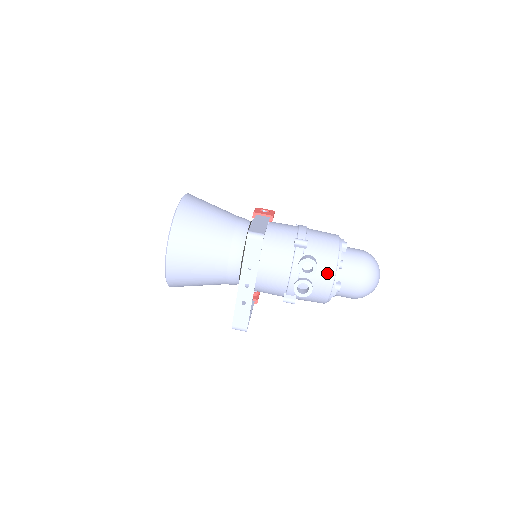
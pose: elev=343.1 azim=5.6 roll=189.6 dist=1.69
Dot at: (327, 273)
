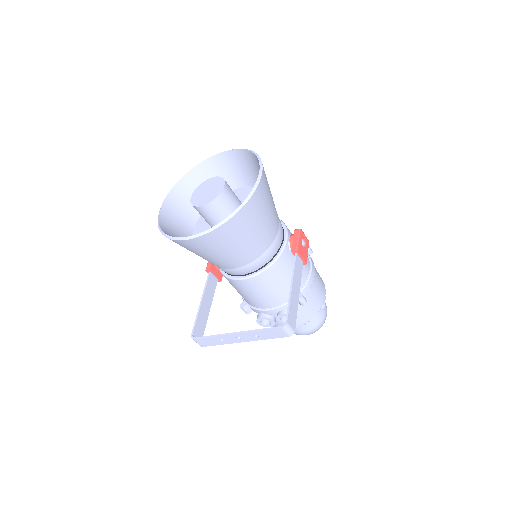
Dot at: occluded
